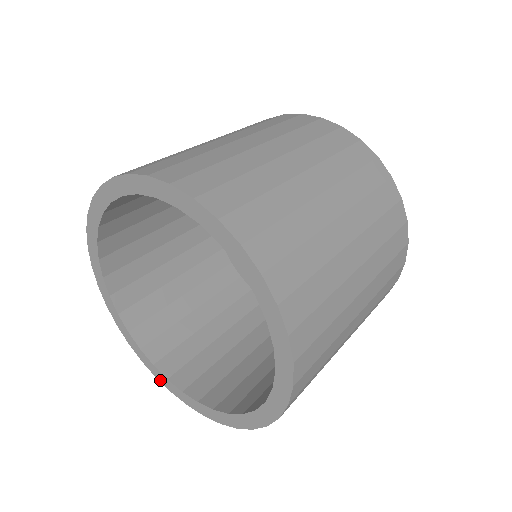
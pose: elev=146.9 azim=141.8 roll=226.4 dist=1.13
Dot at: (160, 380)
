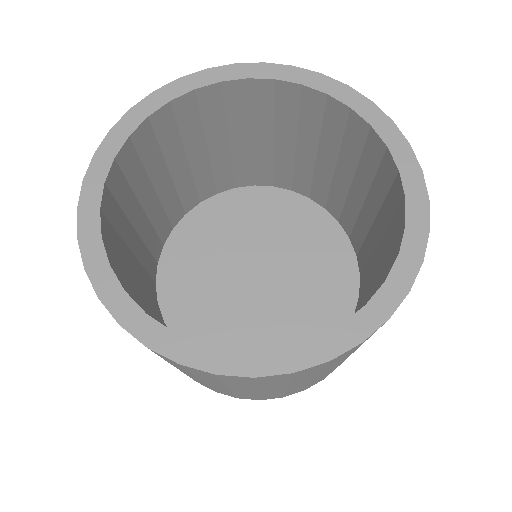
Dot at: (301, 366)
